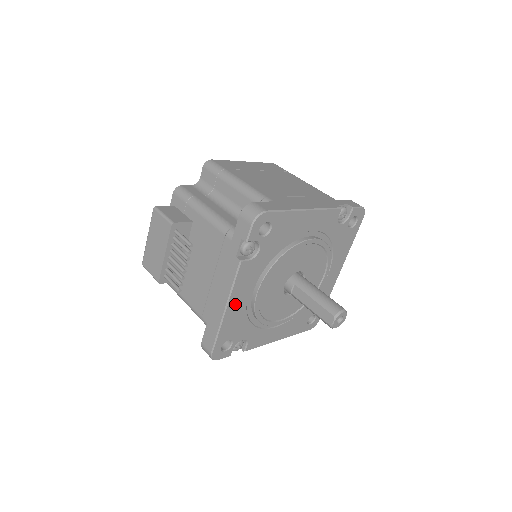
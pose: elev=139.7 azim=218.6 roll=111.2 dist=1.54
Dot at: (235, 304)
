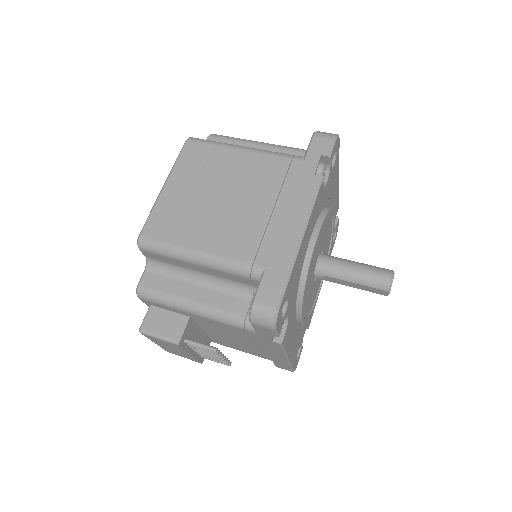
Dot at: (291, 347)
